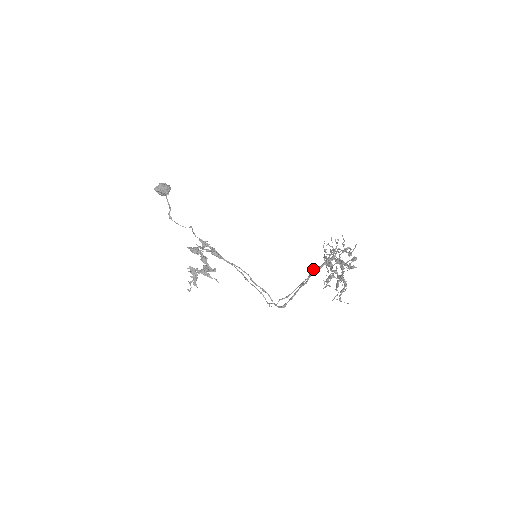
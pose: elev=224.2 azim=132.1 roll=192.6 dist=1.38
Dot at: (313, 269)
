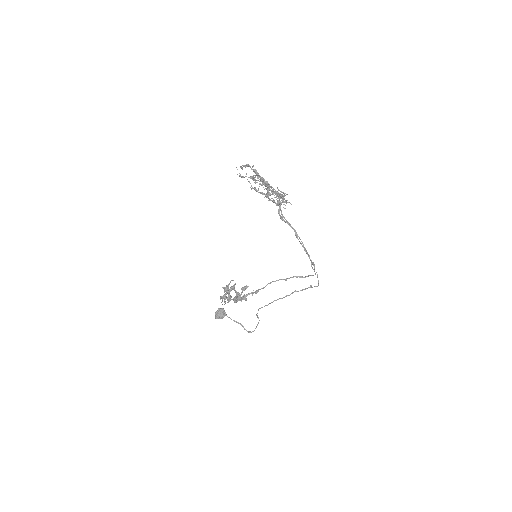
Dot at: (284, 218)
